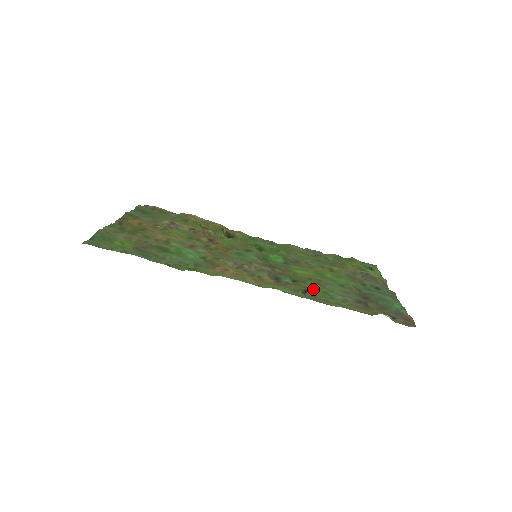
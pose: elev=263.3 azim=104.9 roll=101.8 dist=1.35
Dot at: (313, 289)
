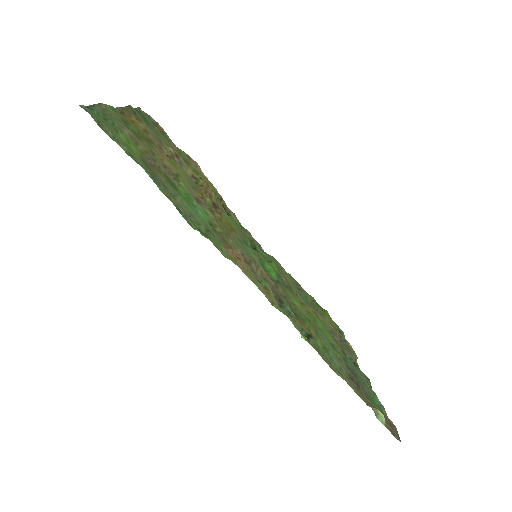
Dot at: (316, 337)
